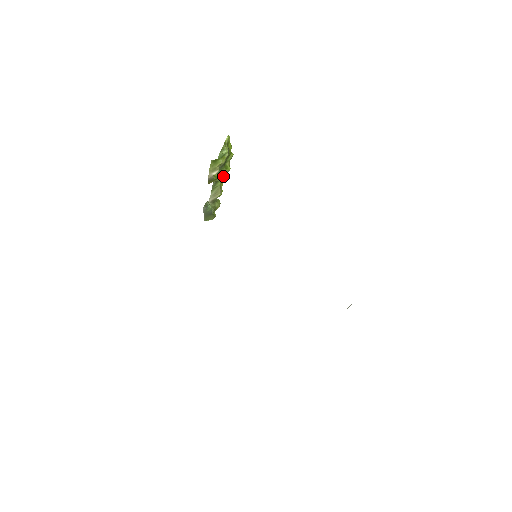
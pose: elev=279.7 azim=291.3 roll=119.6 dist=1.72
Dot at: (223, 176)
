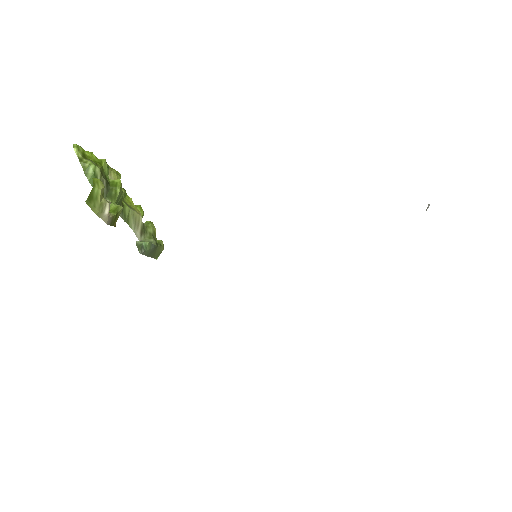
Dot at: (122, 197)
